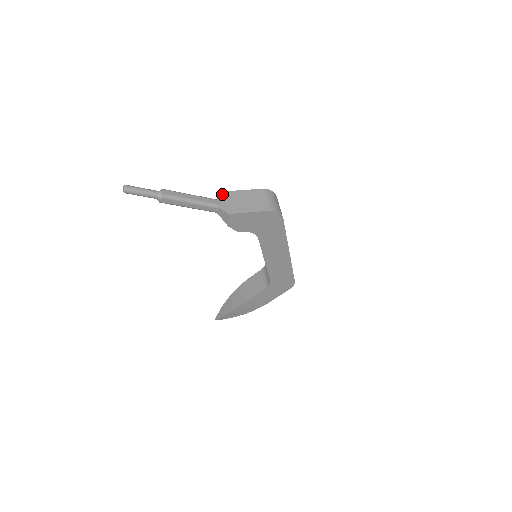
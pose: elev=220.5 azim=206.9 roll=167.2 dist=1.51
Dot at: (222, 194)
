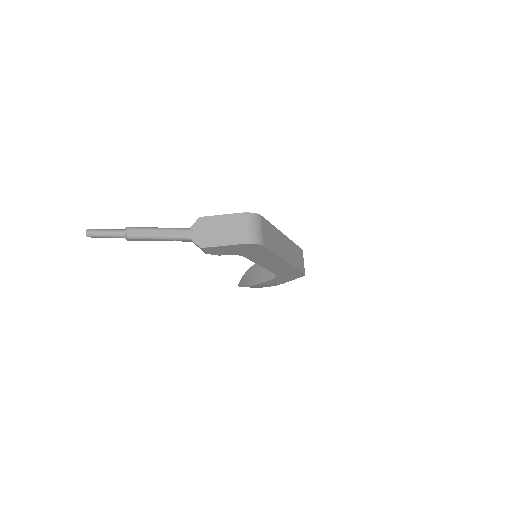
Dot at: (197, 221)
